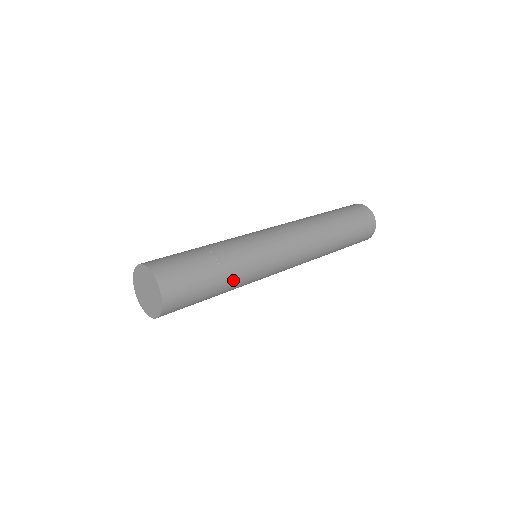
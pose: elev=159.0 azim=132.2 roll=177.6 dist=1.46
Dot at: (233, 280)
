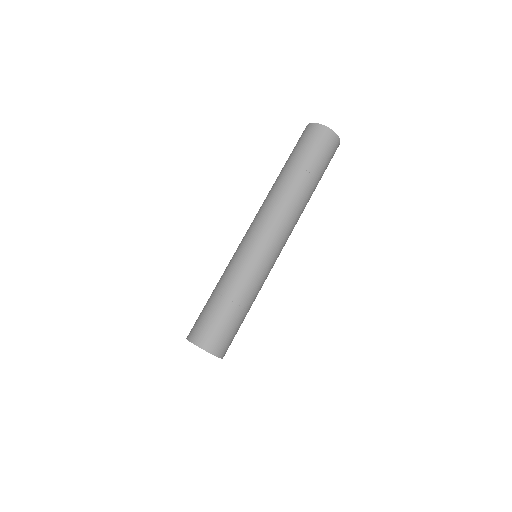
Dot at: (253, 301)
